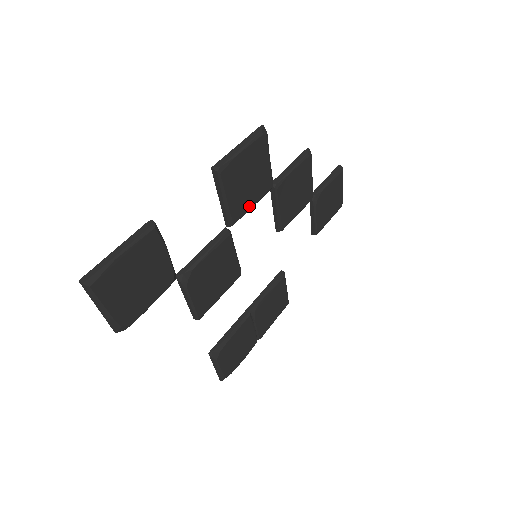
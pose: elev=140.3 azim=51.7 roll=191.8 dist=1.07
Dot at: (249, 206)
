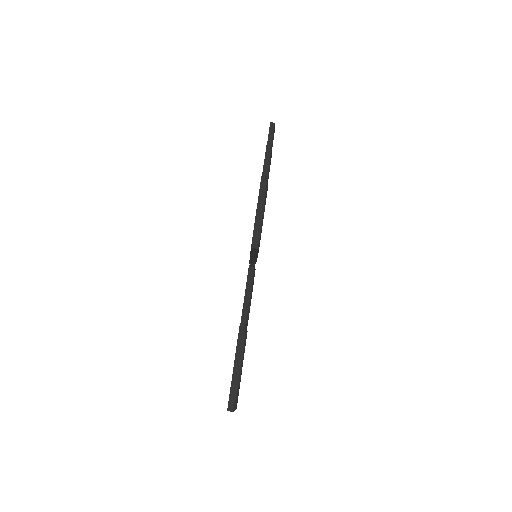
Dot at: occluded
